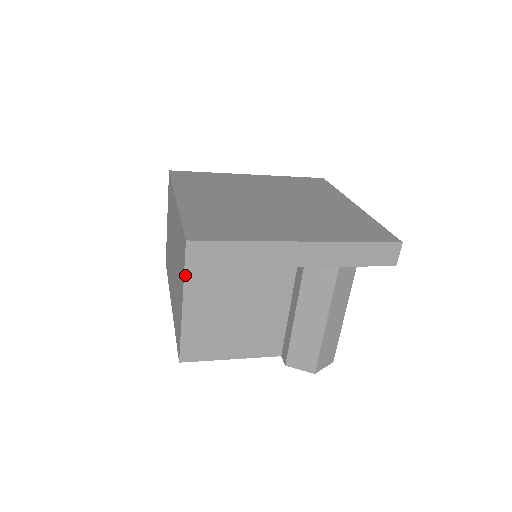
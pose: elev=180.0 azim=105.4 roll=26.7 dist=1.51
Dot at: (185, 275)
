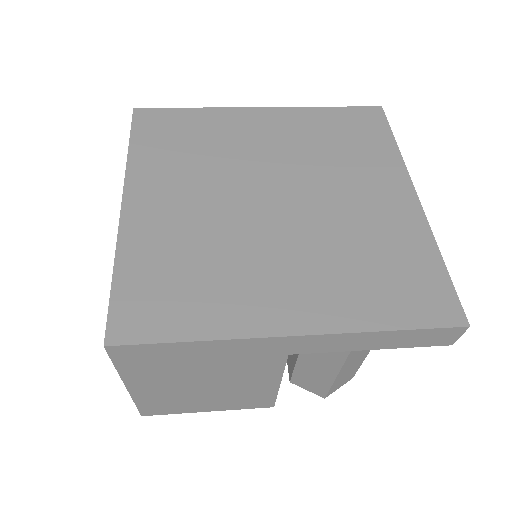
Dot at: (118, 369)
